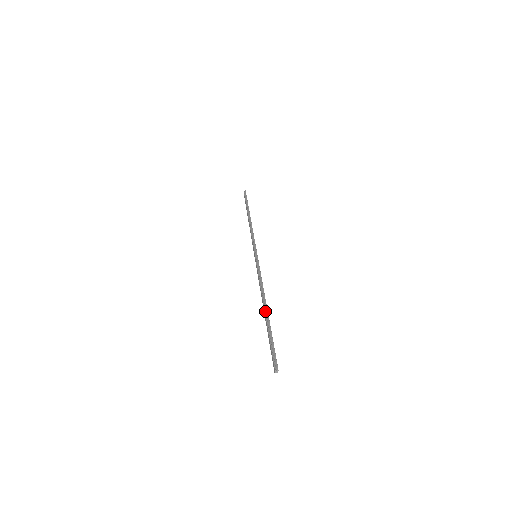
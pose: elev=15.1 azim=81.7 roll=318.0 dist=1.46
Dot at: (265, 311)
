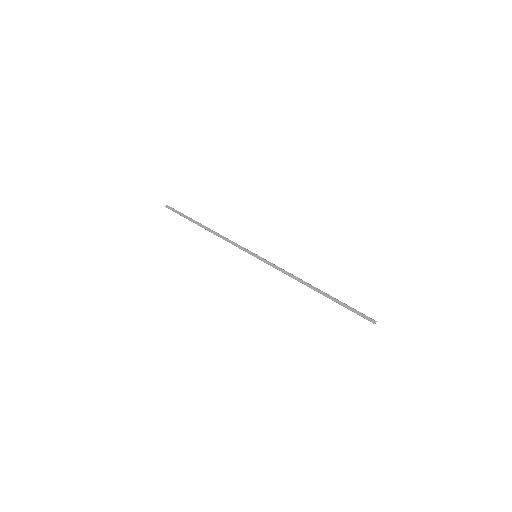
Dot at: occluded
